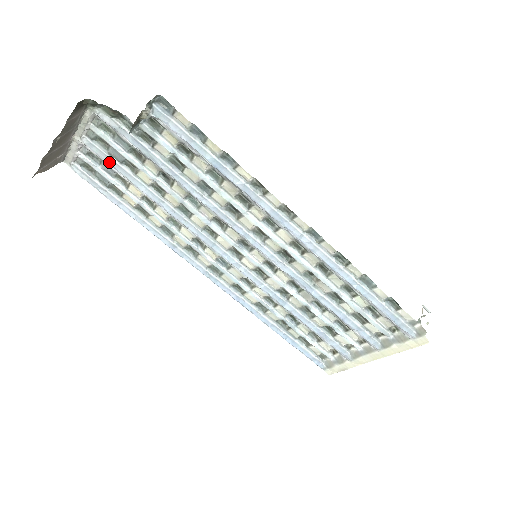
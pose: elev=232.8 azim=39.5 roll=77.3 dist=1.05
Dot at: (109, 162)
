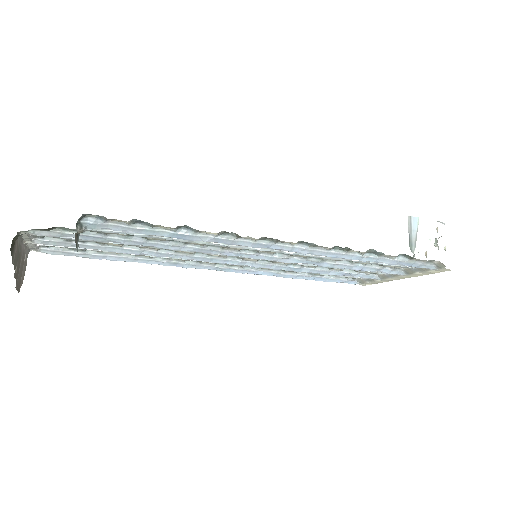
Dot at: occluded
